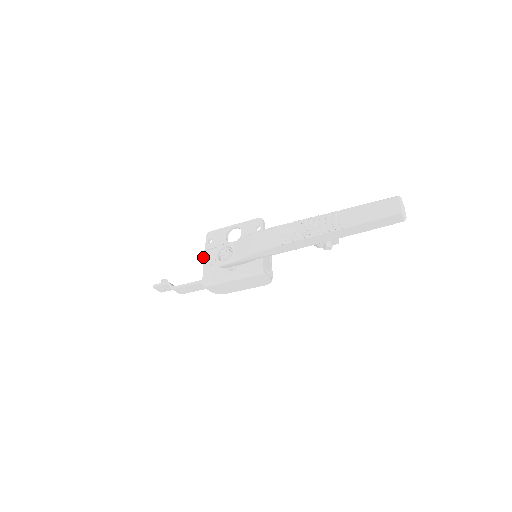
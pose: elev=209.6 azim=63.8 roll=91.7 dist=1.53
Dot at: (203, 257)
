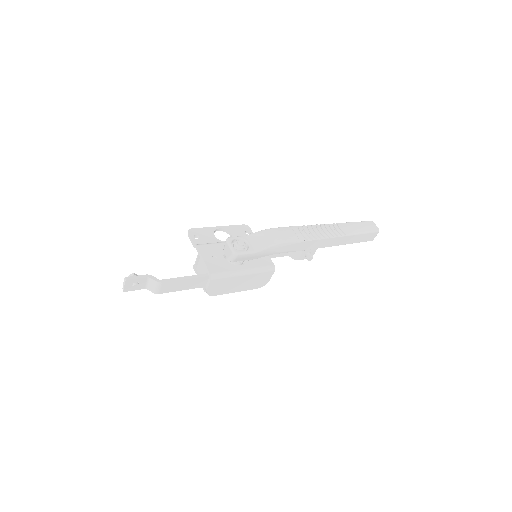
Dot at: (198, 250)
